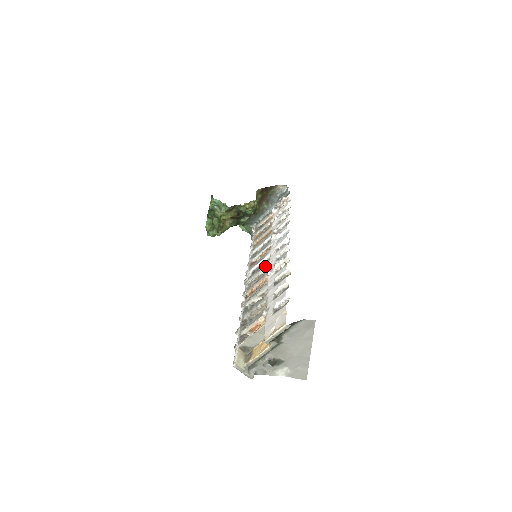
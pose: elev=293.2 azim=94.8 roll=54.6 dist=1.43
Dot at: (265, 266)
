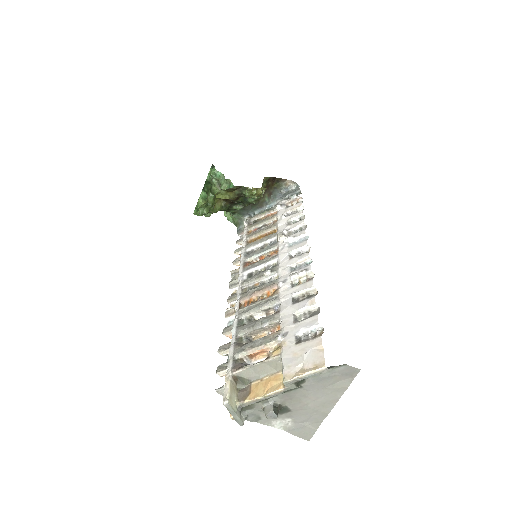
Dot at: (272, 272)
